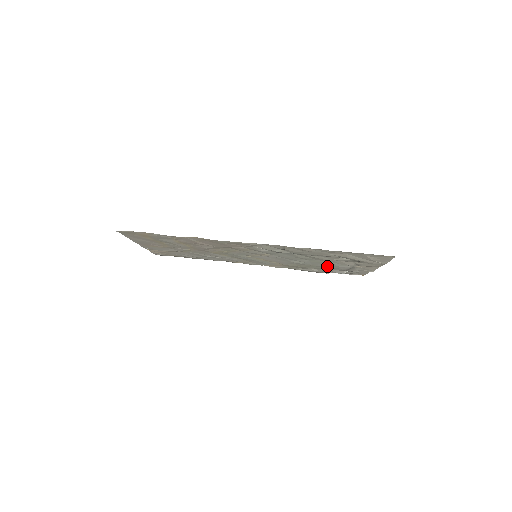
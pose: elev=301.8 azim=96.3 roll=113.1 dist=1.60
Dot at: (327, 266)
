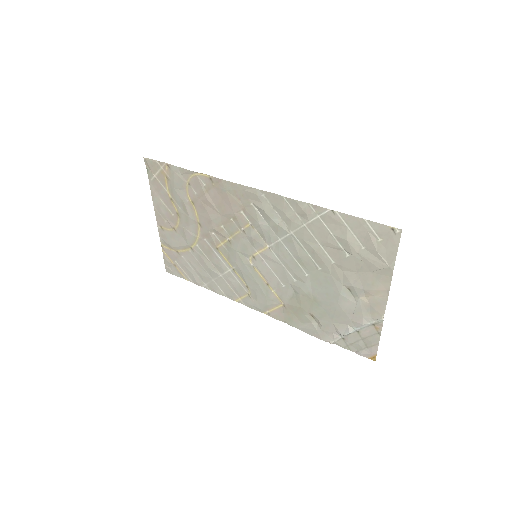
Dot at: (329, 298)
